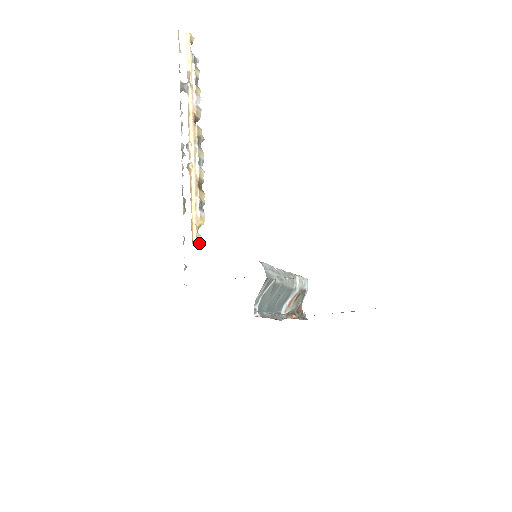
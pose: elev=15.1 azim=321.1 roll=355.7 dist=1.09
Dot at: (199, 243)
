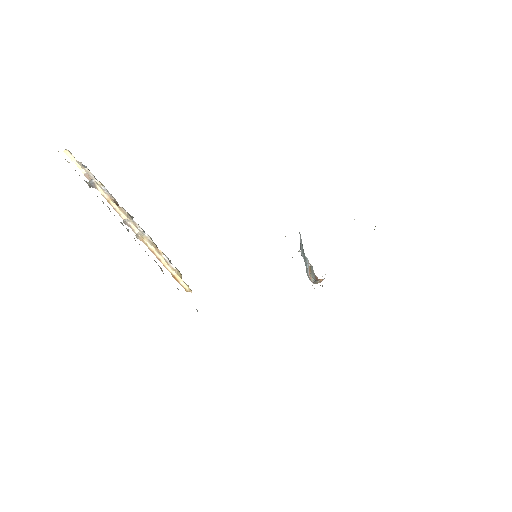
Dot at: (191, 290)
